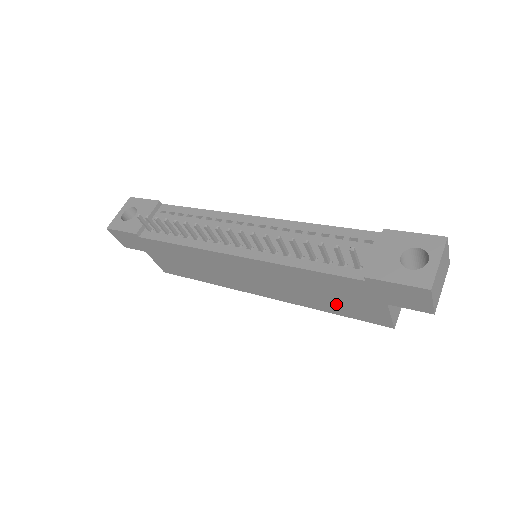
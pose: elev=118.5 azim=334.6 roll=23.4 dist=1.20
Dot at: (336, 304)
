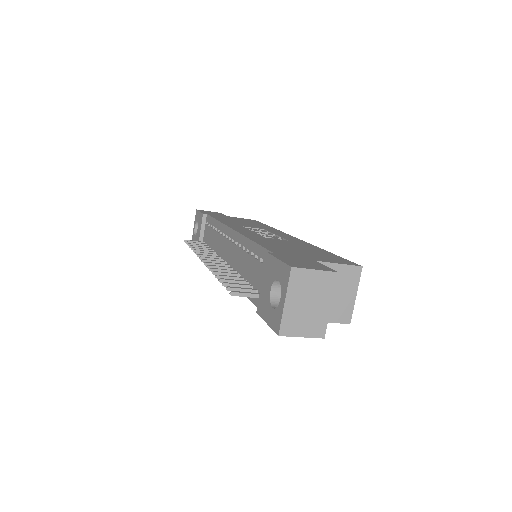
Dot at: occluded
